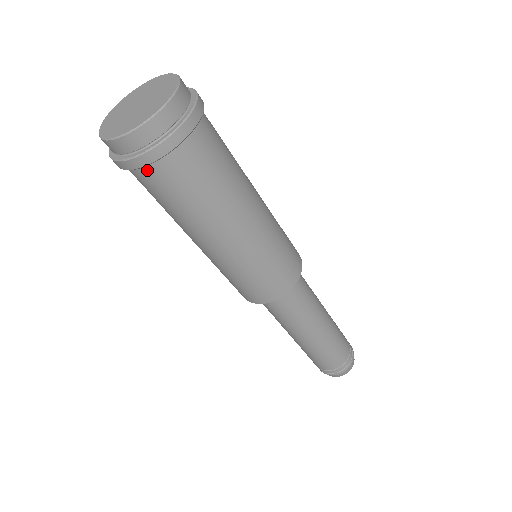
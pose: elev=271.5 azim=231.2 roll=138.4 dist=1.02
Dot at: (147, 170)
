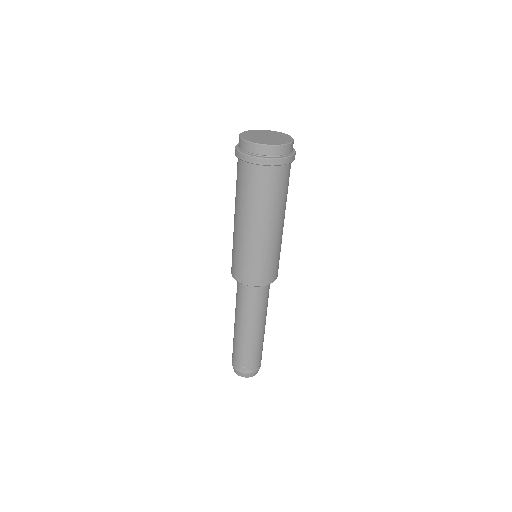
Dot at: (245, 164)
